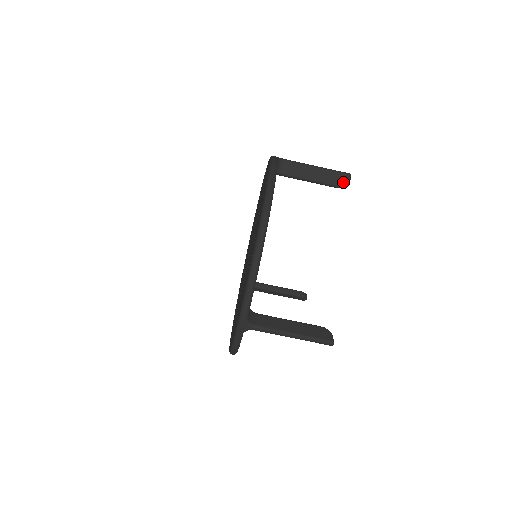
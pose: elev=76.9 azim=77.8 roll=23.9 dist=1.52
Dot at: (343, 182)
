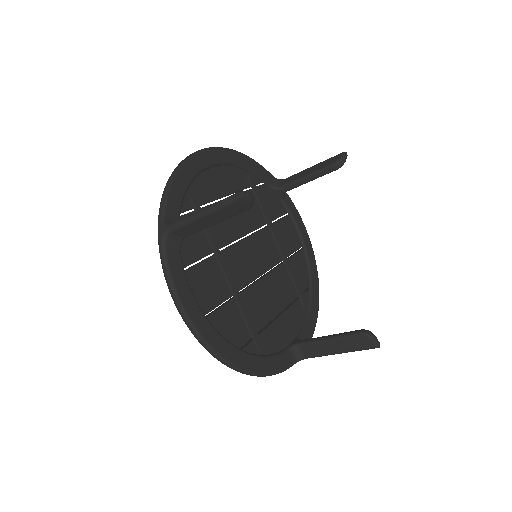
Dot at: (246, 206)
